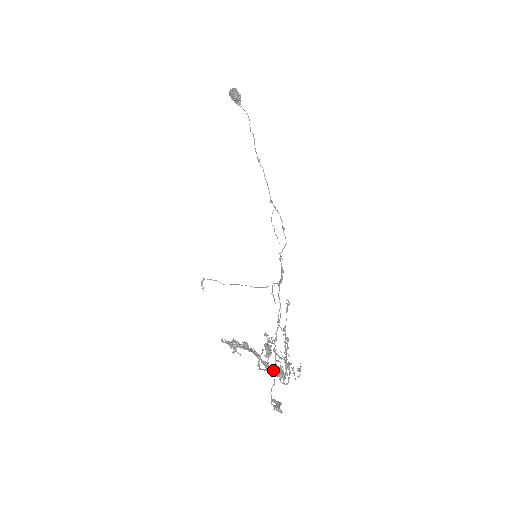
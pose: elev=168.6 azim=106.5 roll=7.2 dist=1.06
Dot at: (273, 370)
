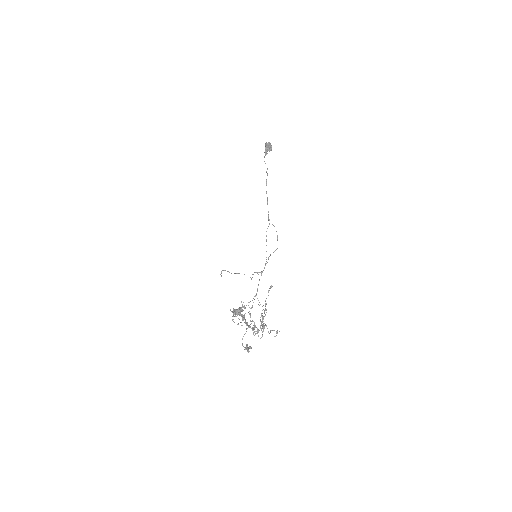
Dot at: (249, 327)
